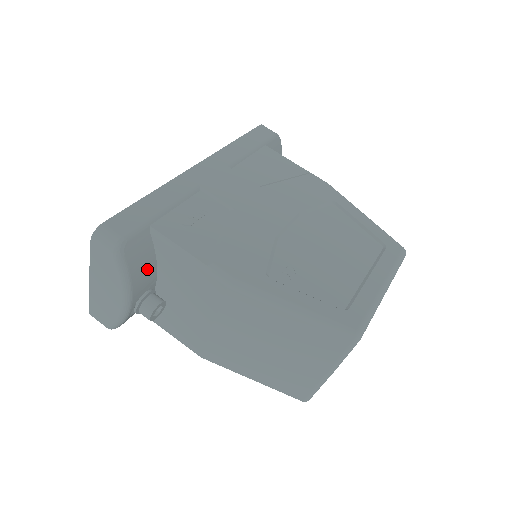
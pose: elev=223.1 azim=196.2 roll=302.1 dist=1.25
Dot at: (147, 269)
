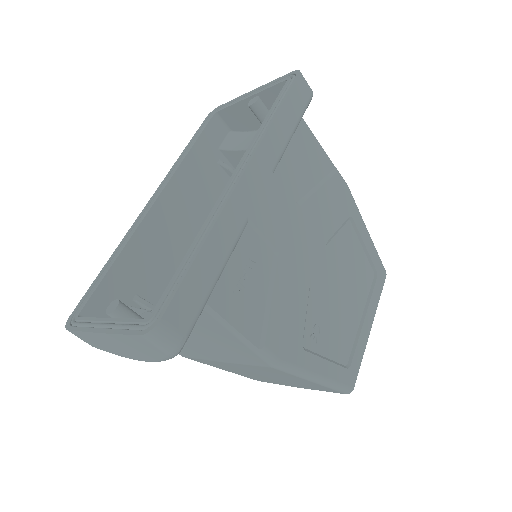
Dot at: occluded
